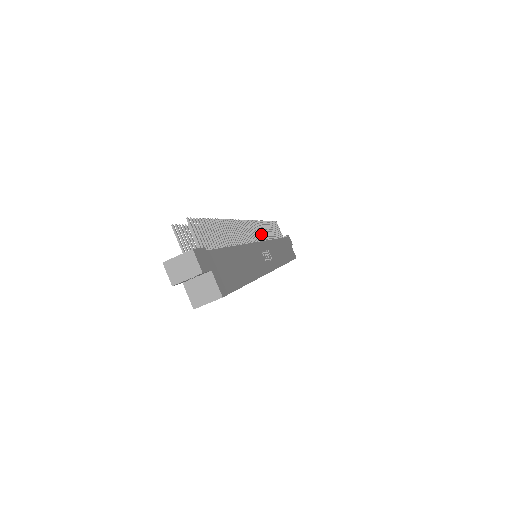
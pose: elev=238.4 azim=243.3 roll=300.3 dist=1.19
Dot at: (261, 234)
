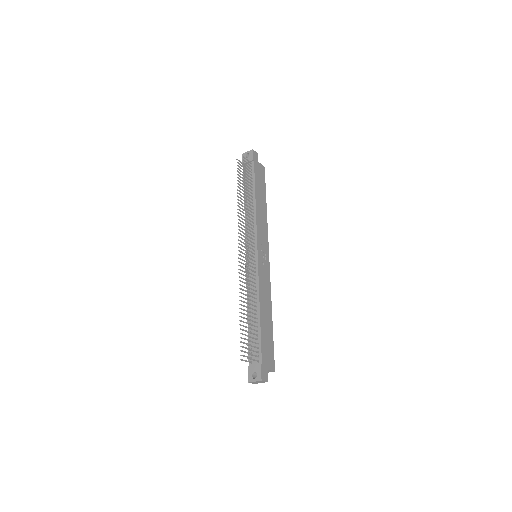
Dot at: occluded
